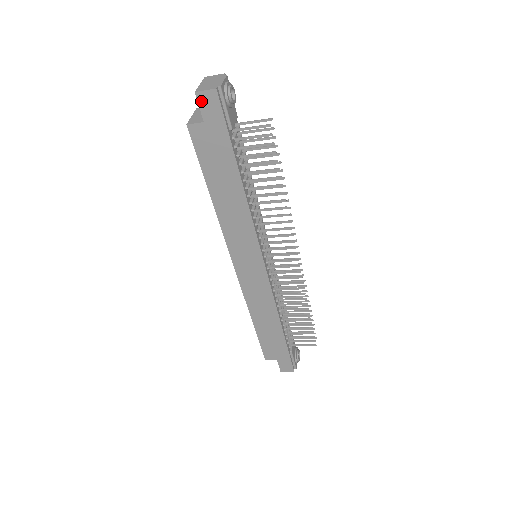
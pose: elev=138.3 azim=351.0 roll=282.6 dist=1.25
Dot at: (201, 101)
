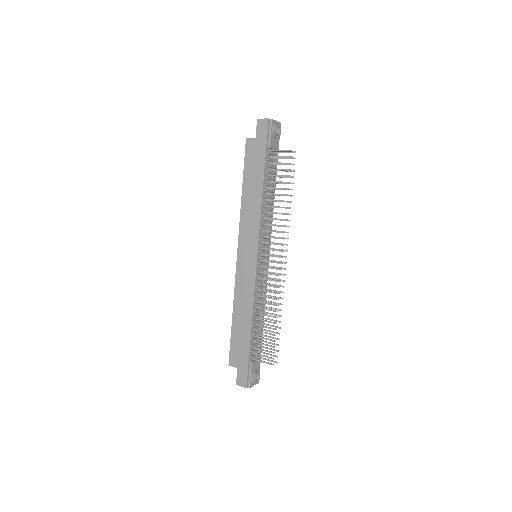
Dot at: (259, 125)
